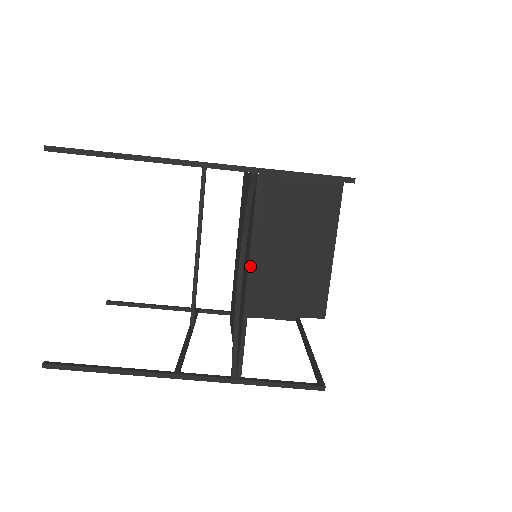
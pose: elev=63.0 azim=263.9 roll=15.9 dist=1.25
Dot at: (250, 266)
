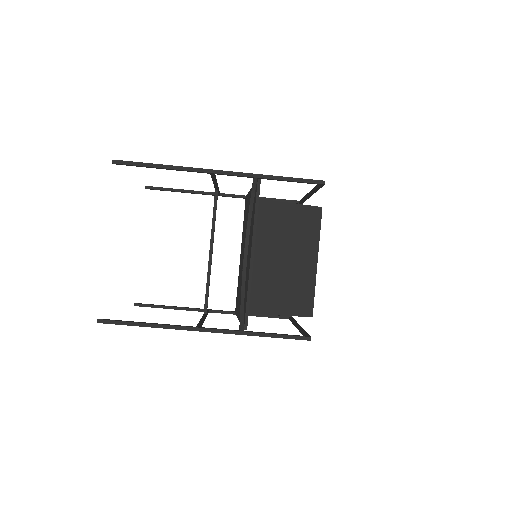
Dot at: (253, 243)
